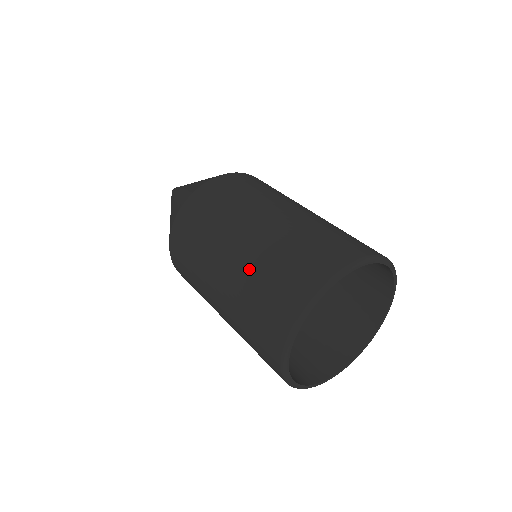
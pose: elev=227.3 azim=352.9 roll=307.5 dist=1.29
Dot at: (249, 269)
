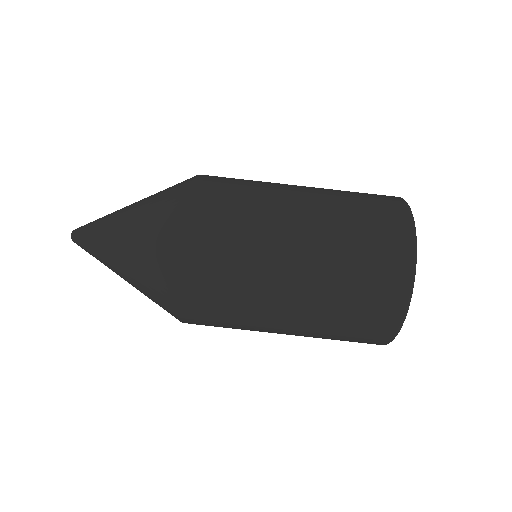
Dot at: (329, 281)
